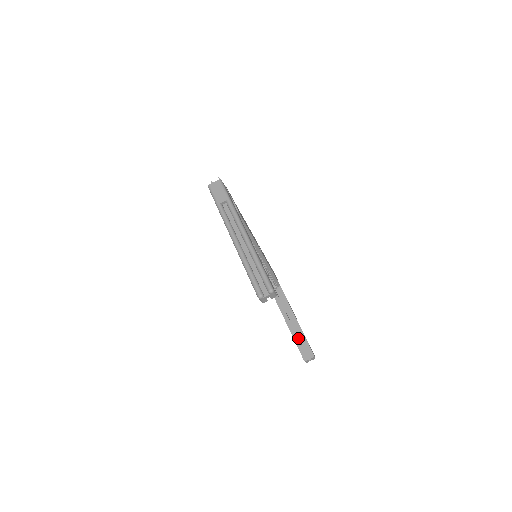
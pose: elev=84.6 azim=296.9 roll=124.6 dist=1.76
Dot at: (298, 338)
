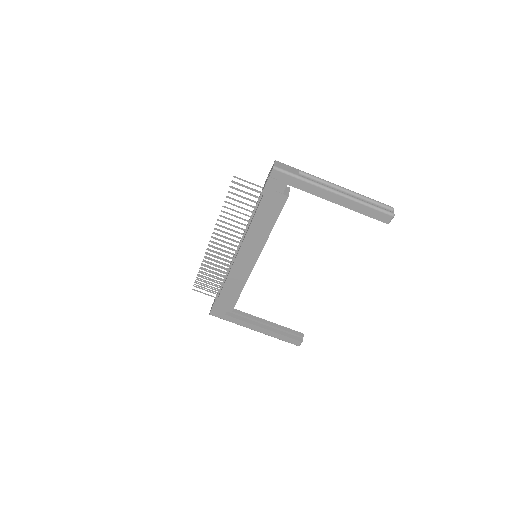
Dot at: (281, 332)
